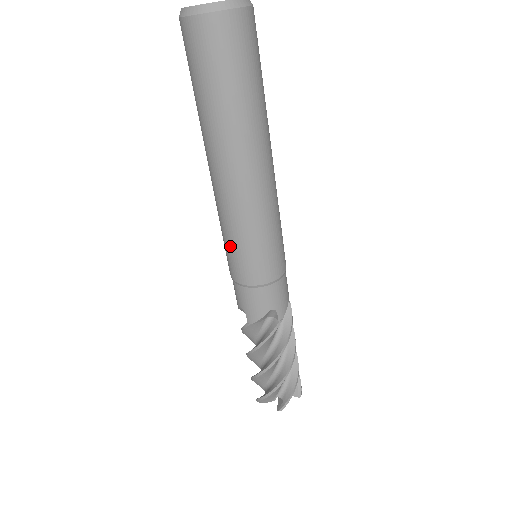
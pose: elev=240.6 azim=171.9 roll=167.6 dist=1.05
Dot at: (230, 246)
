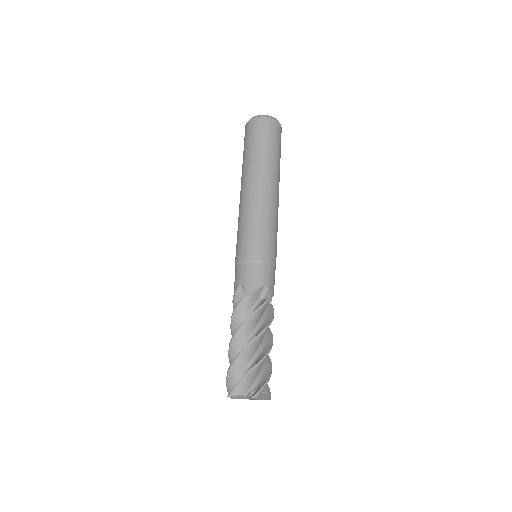
Dot at: occluded
